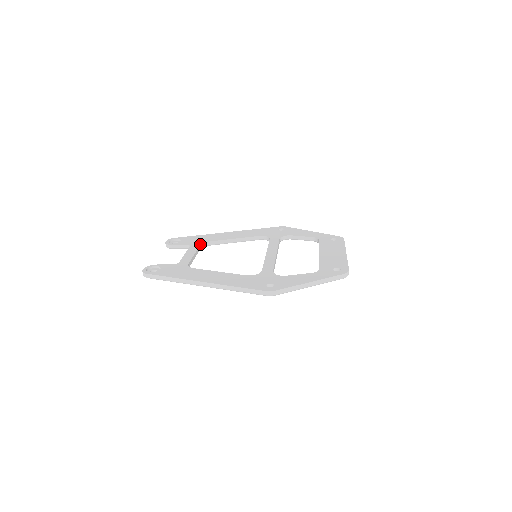
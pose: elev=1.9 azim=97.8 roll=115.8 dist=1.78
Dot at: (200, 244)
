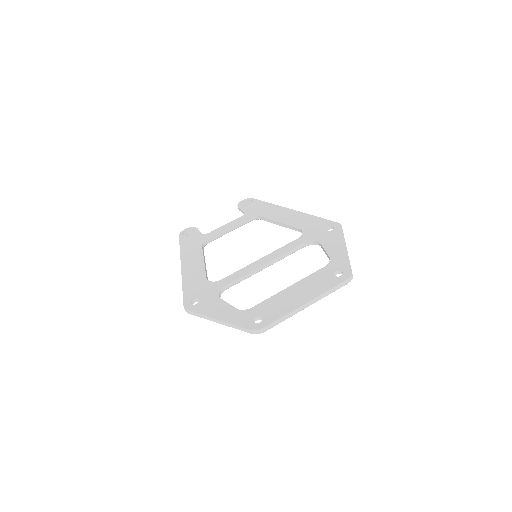
Dot at: (250, 217)
